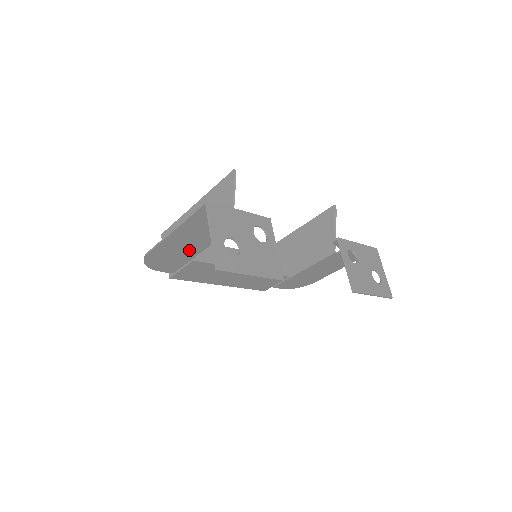
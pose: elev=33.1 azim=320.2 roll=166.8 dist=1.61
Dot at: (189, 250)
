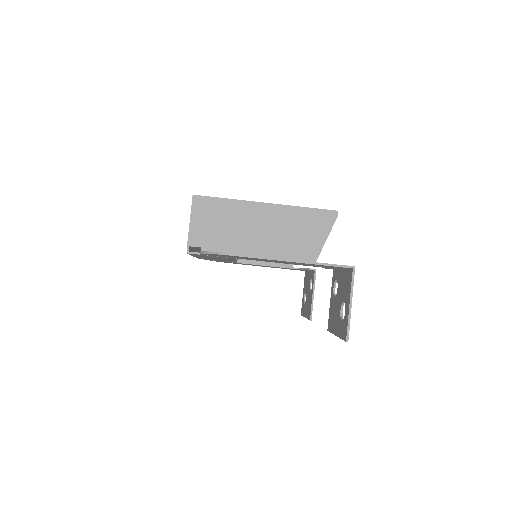
Dot at: occluded
